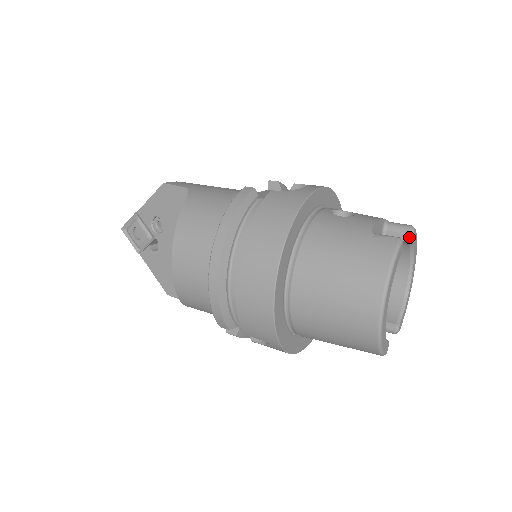
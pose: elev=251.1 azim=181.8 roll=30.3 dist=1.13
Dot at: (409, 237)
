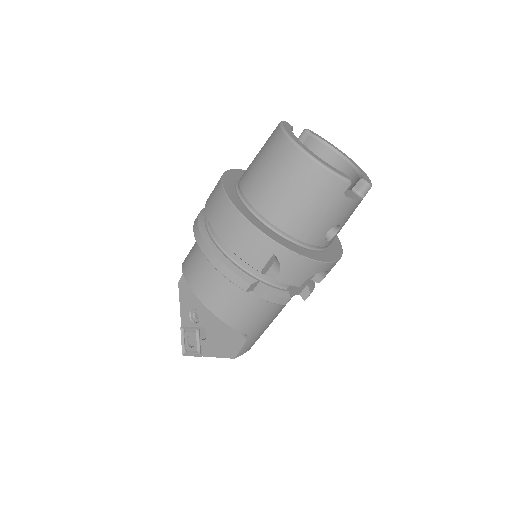
Dot at: (307, 133)
